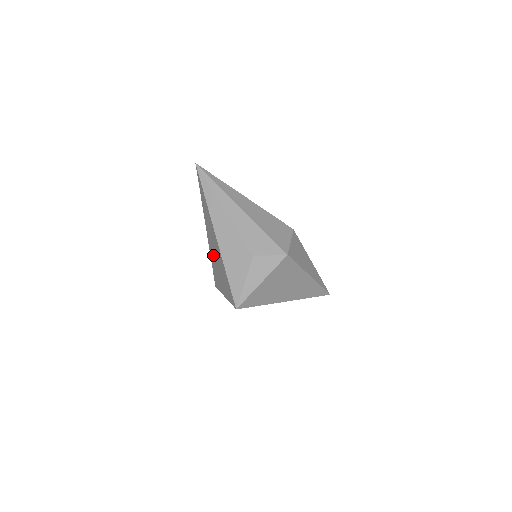
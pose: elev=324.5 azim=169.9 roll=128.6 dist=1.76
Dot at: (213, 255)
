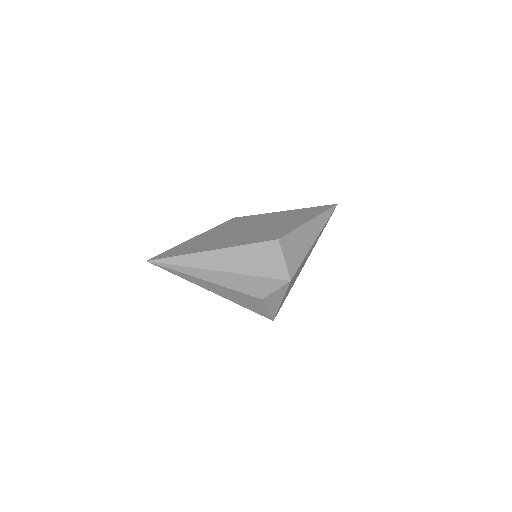
Dot at: occluded
